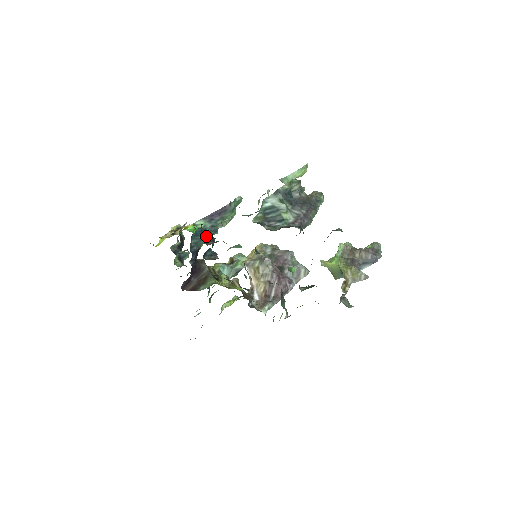
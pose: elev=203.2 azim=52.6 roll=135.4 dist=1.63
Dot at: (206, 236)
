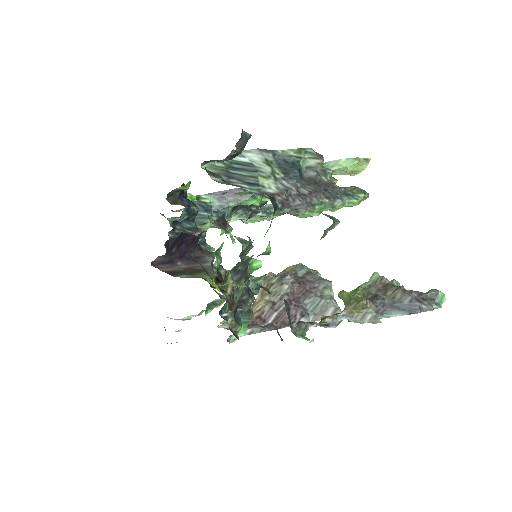
Dot at: (178, 195)
